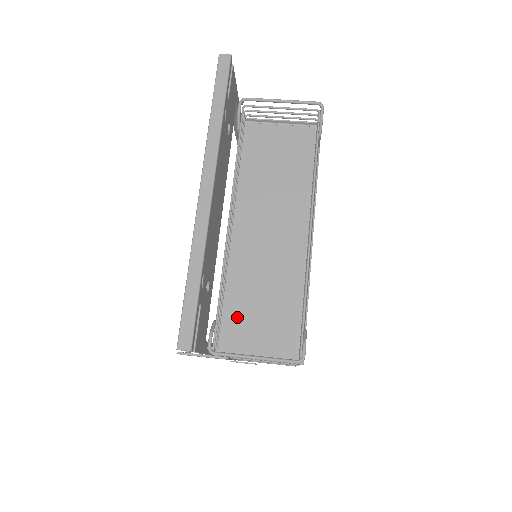
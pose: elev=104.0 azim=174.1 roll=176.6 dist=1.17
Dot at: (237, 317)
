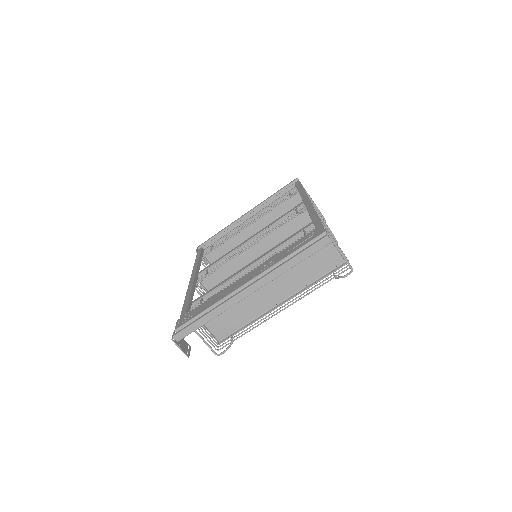
Dot at: occluded
